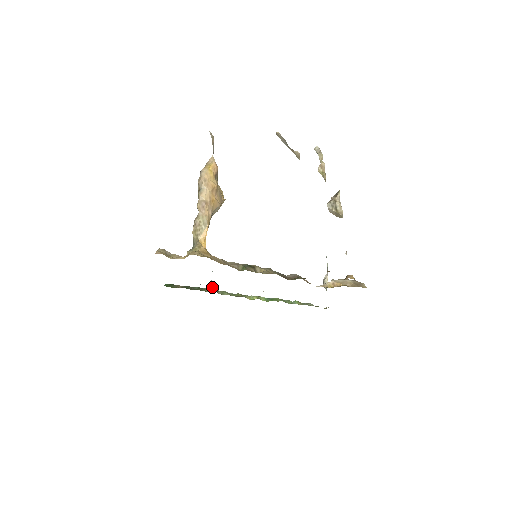
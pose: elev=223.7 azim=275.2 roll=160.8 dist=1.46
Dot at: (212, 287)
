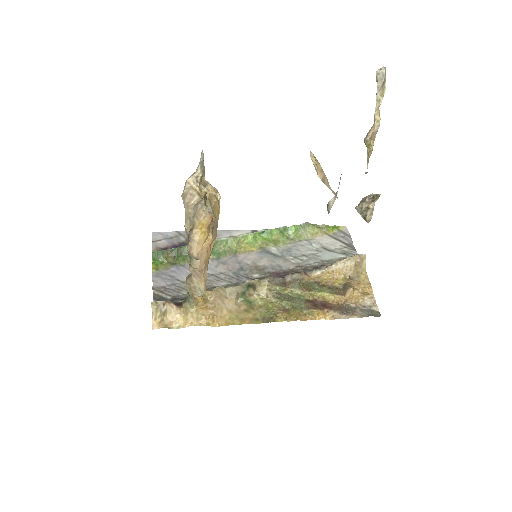
Dot at: occluded
